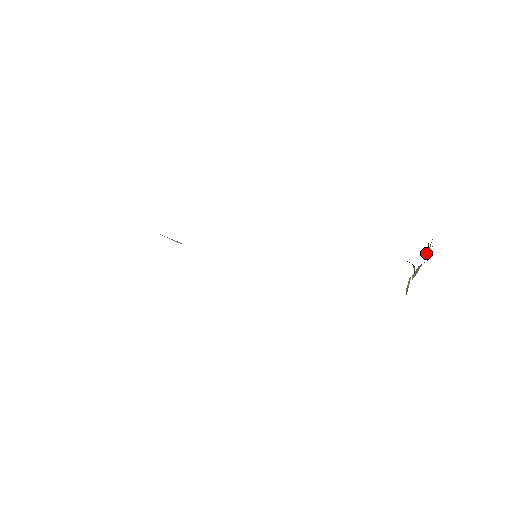
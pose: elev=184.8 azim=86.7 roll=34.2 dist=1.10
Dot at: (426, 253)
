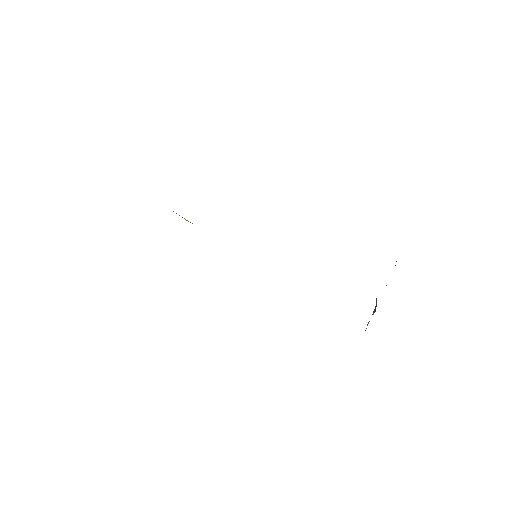
Dot at: occluded
